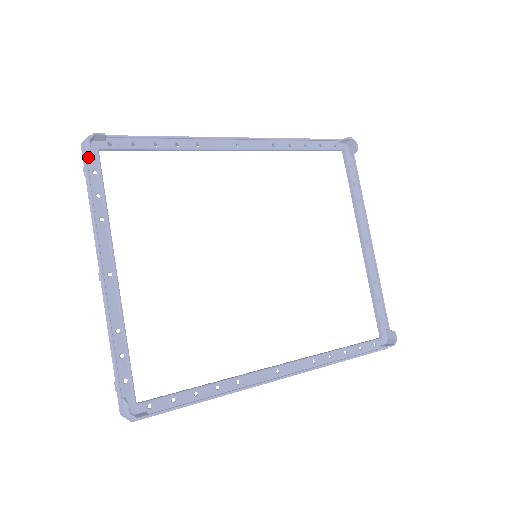
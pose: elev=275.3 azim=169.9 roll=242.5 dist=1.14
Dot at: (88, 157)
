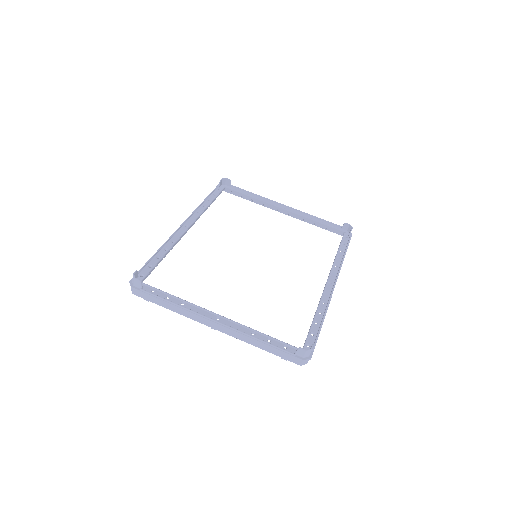
Dot at: (142, 288)
